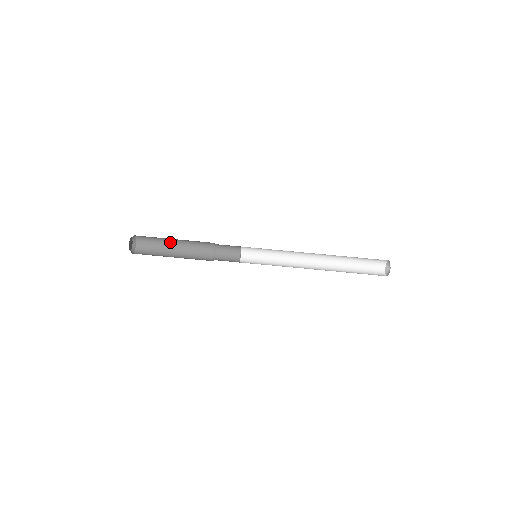
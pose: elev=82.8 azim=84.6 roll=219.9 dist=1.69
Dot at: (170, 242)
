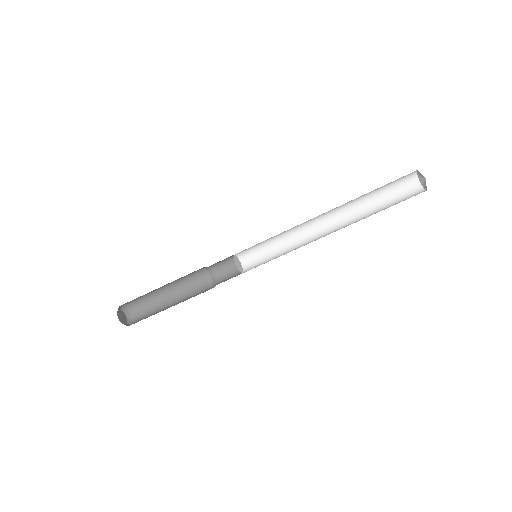
Dot at: (157, 289)
